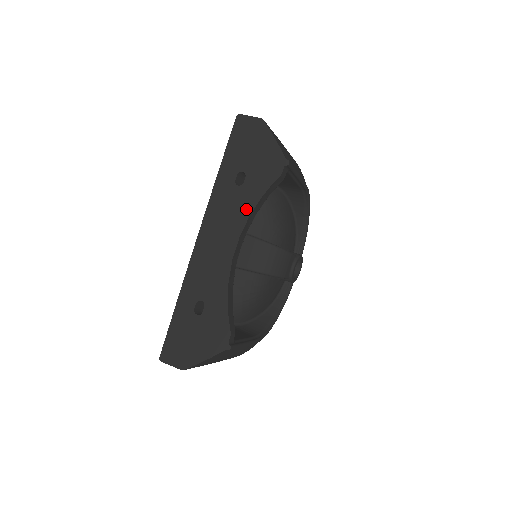
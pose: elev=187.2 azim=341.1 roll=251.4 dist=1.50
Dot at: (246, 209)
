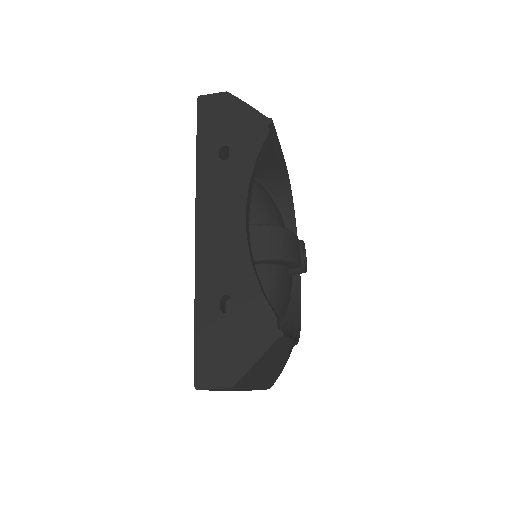
Dot at: (242, 179)
